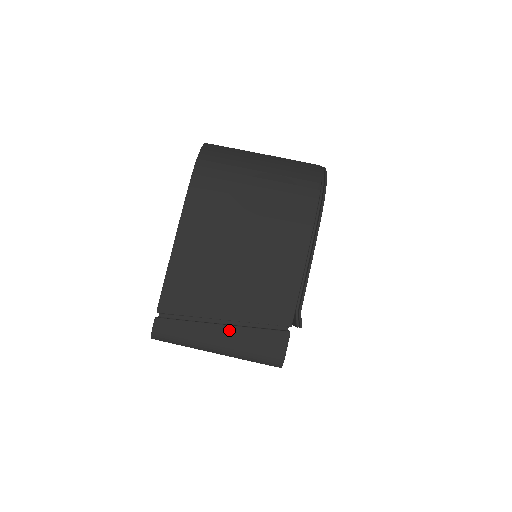
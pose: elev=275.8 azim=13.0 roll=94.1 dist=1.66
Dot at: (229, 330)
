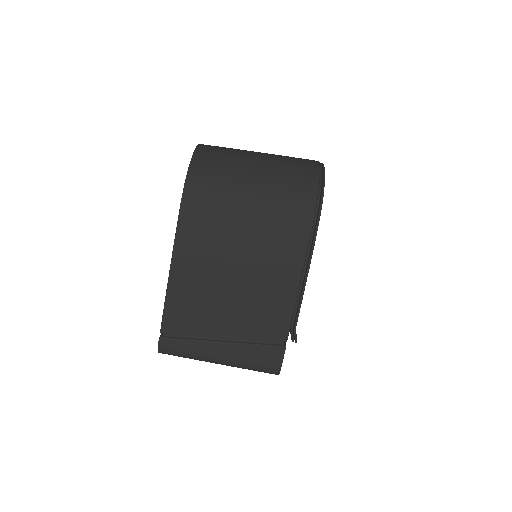
Dot at: (228, 346)
